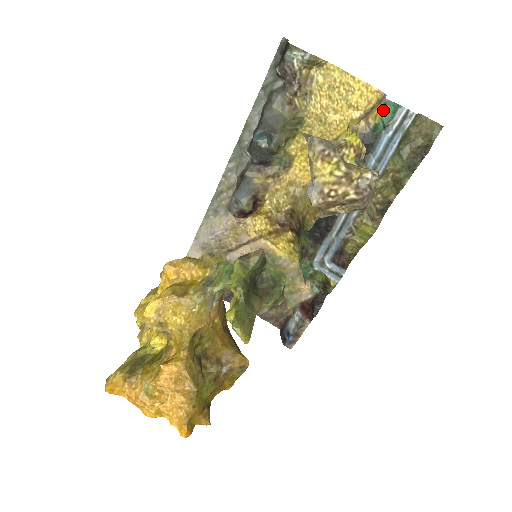
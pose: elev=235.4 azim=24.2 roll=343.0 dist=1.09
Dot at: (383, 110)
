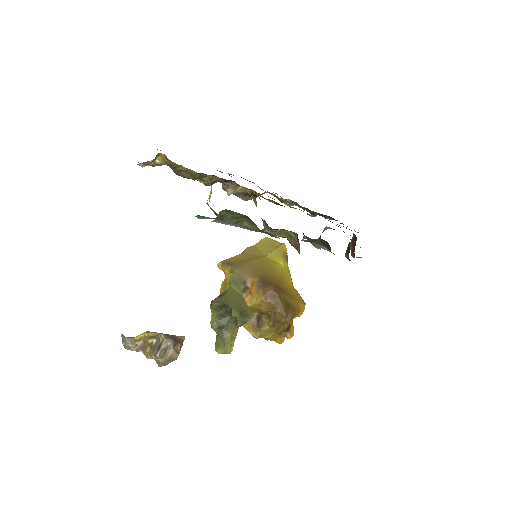
Dot at: occluded
